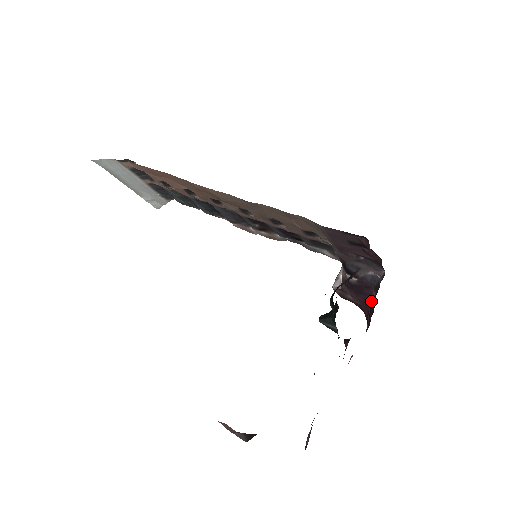
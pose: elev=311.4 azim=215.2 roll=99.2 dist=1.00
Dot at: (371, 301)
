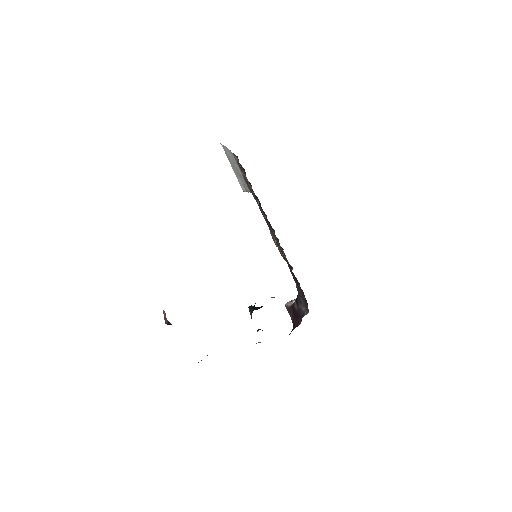
Dot at: (297, 325)
